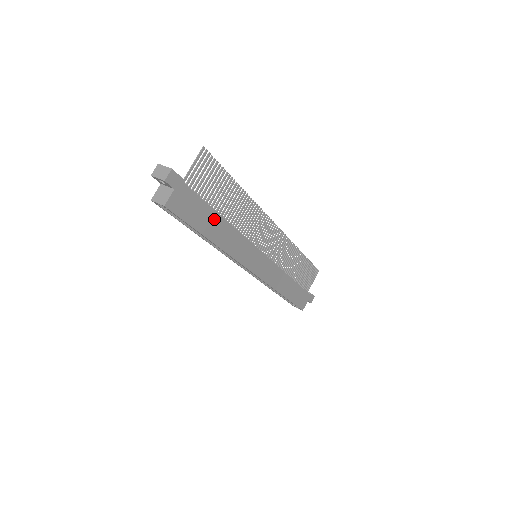
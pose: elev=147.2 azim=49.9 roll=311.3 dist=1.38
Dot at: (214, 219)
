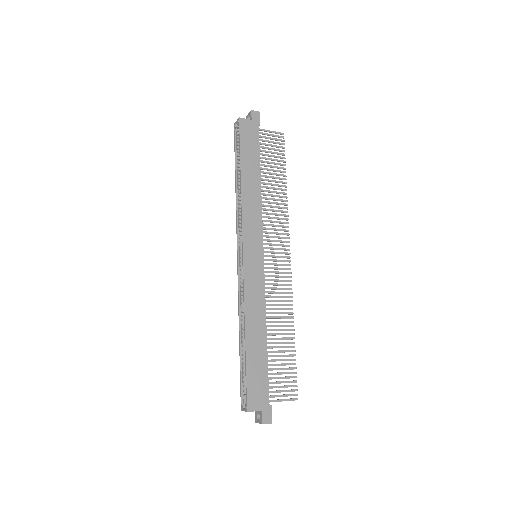
Dot at: (255, 169)
